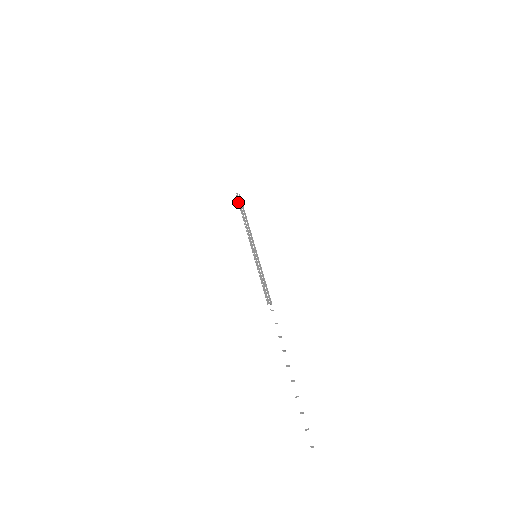
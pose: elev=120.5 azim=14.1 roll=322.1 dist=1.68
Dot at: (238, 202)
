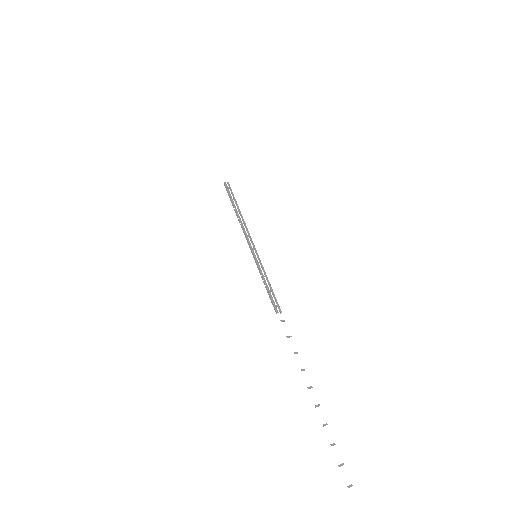
Dot at: occluded
